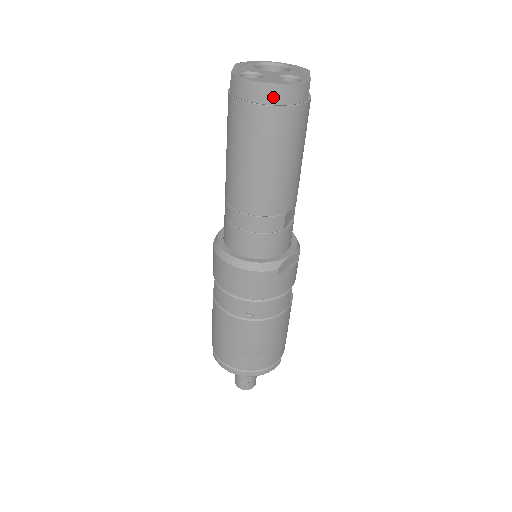
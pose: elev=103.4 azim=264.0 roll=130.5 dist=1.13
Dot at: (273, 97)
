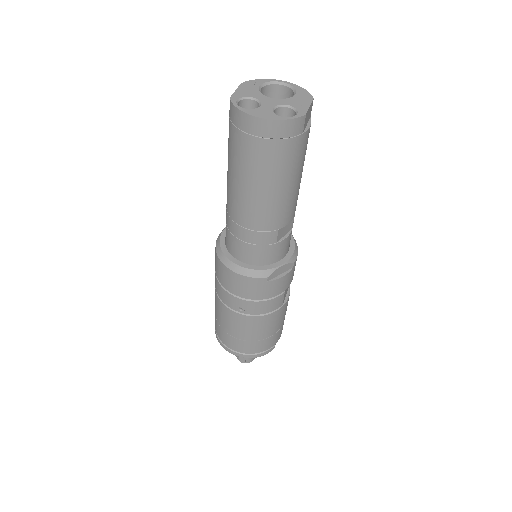
Dot at: (264, 130)
